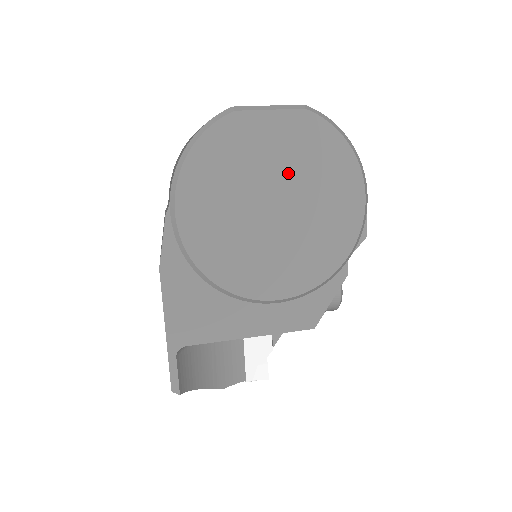
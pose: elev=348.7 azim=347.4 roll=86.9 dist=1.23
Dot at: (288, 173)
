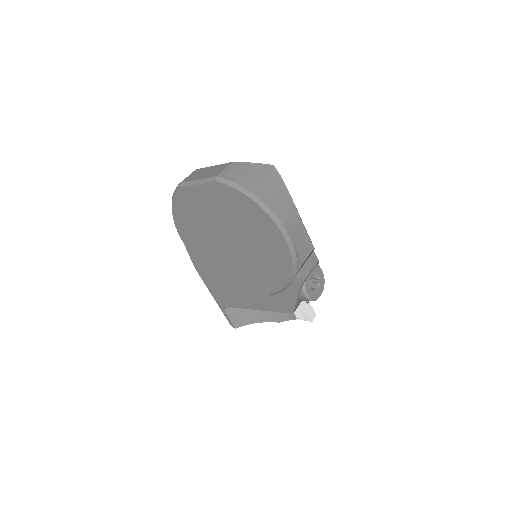
Dot at: (227, 222)
